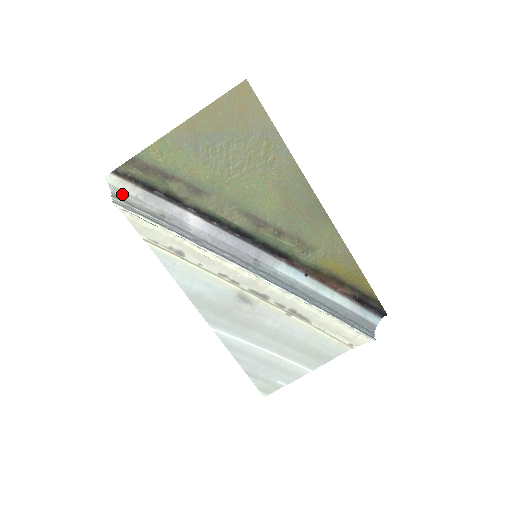
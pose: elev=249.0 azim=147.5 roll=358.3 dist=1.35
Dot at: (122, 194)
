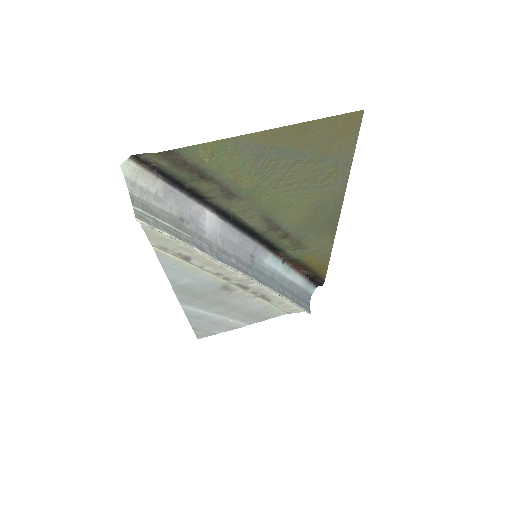
Dot at: (141, 193)
